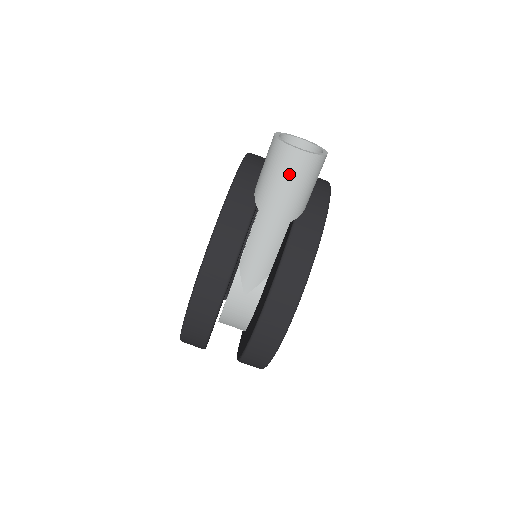
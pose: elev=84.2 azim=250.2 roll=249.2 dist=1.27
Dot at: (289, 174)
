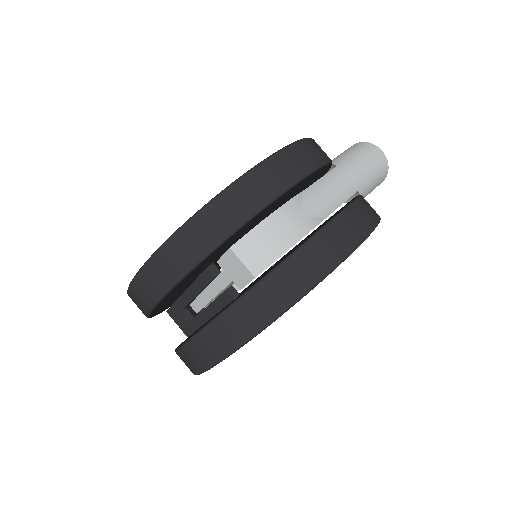
Dot at: (371, 158)
